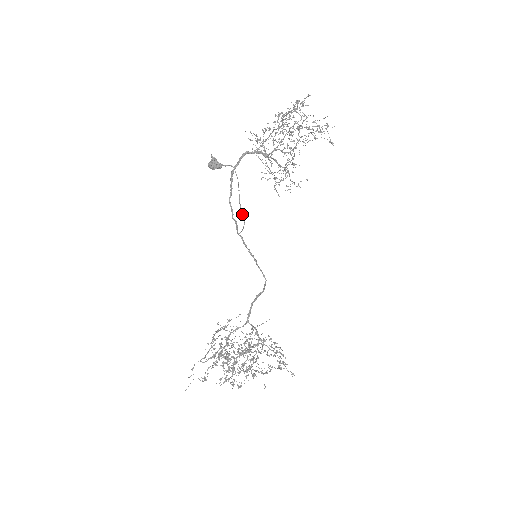
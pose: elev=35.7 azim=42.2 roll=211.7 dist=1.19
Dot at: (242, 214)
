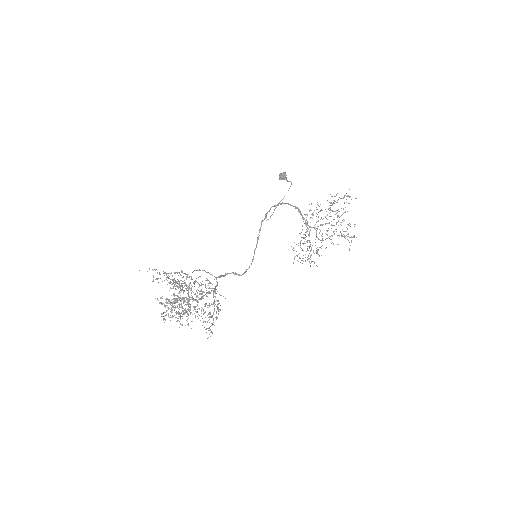
Dot at: (274, 210)
